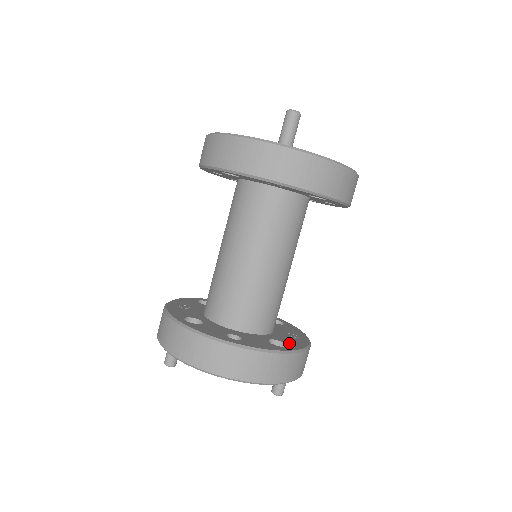
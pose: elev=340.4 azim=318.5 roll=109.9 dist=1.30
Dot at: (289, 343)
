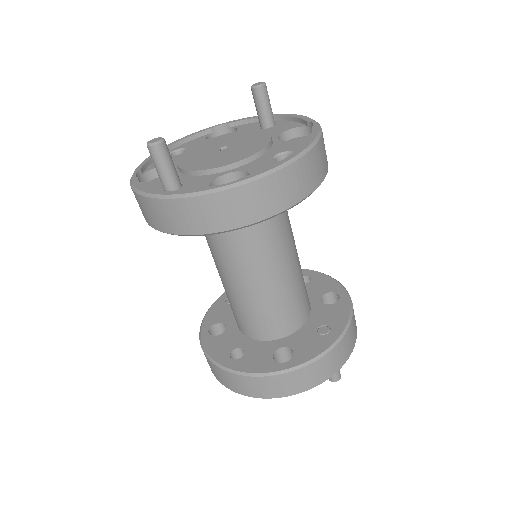
Dot at: (299, 352)
